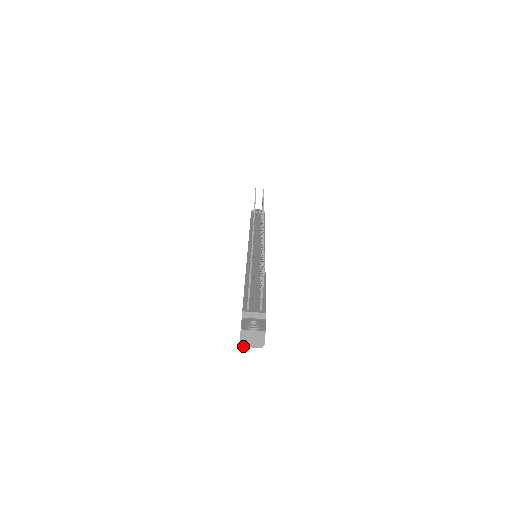
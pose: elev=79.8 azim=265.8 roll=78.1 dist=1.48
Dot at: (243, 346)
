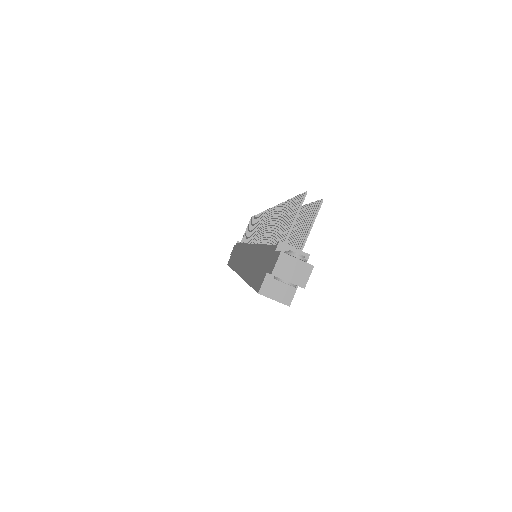
Dot at: (263, 294)
